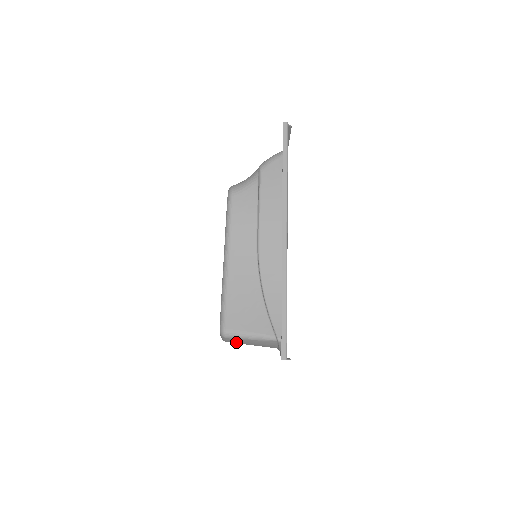
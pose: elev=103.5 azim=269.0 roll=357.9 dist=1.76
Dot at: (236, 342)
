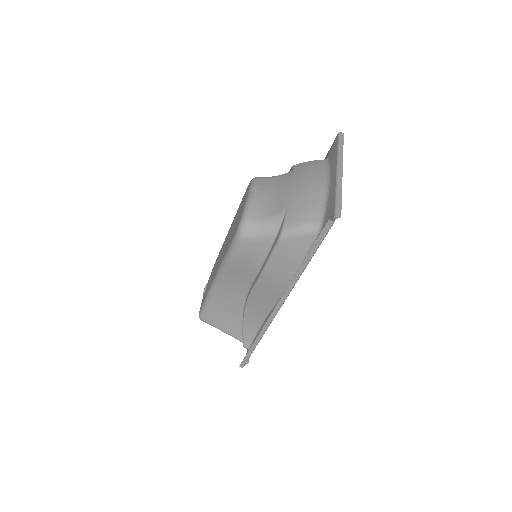
Dot at: occluded
